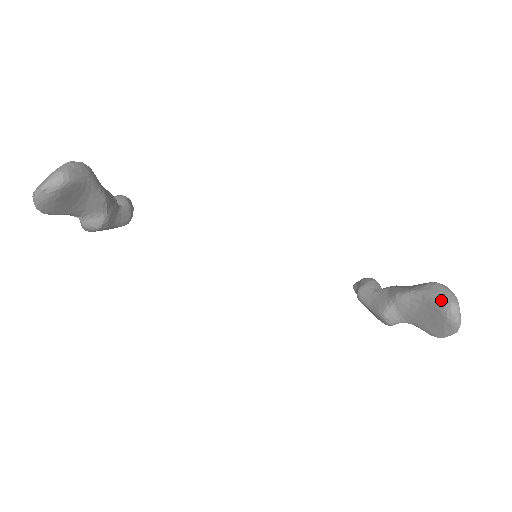
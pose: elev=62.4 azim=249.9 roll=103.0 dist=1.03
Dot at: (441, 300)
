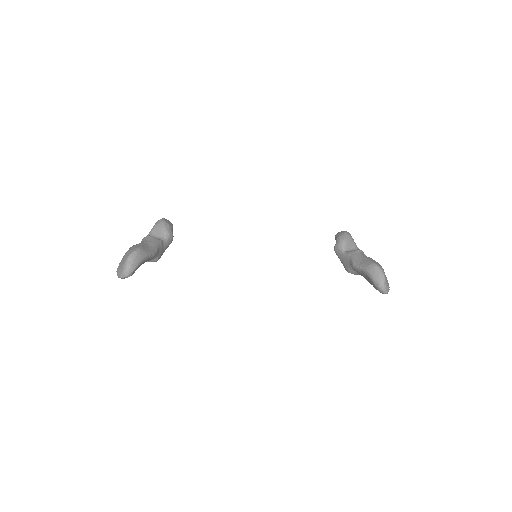
Dot at: (374, 281)
